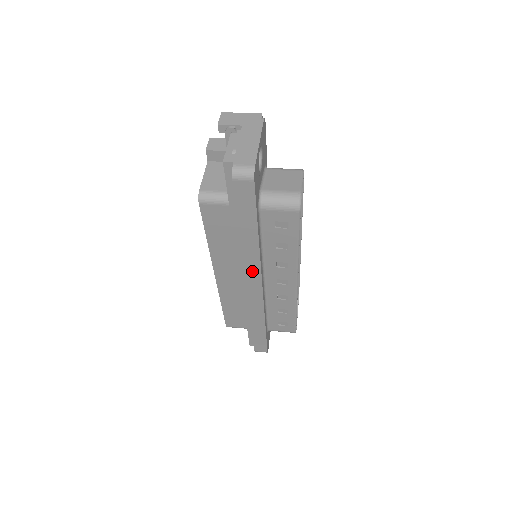
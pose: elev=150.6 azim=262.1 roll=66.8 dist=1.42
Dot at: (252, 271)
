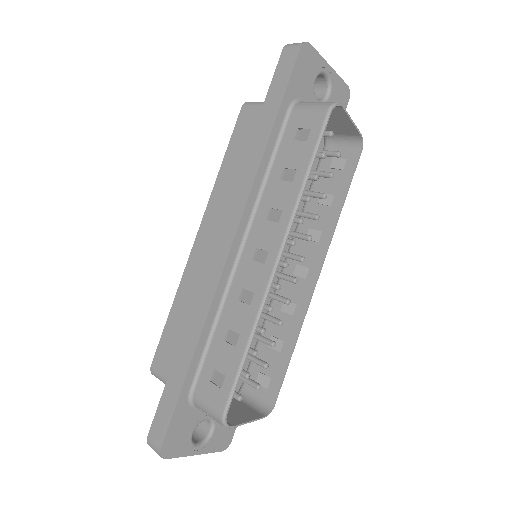
Dot at: (237, 204)
